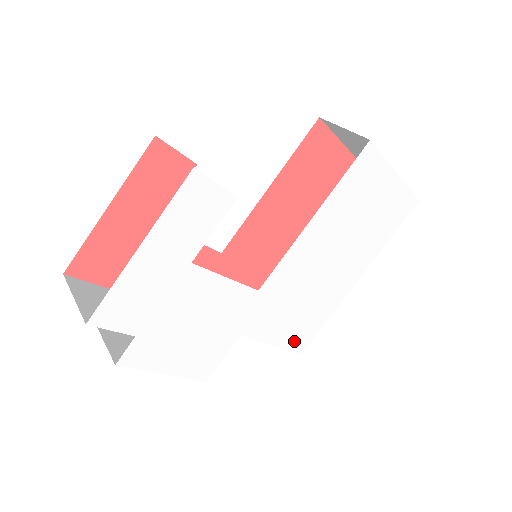
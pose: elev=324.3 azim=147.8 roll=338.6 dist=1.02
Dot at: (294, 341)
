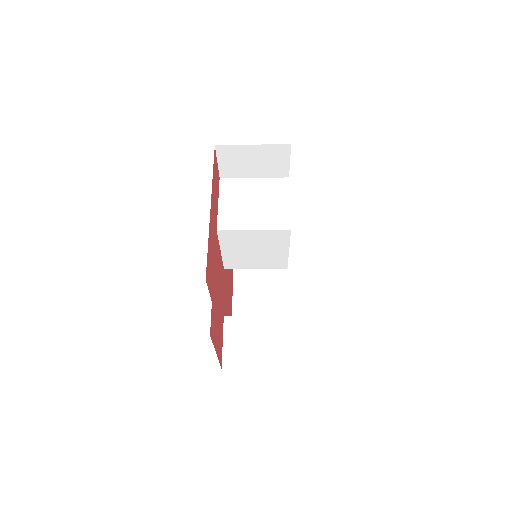
Dot at: occluded
